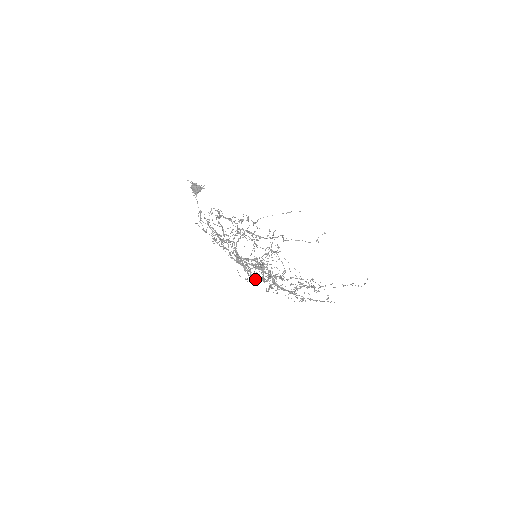
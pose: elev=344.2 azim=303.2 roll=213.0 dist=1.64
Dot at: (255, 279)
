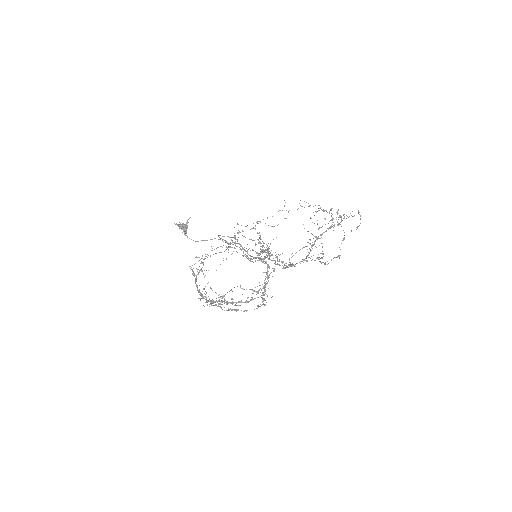
Dot at: occluded
